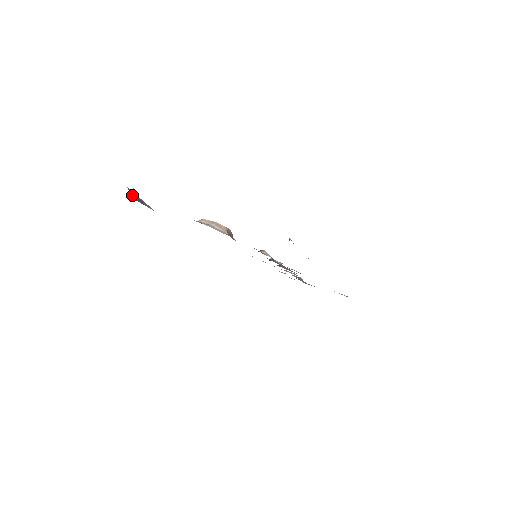
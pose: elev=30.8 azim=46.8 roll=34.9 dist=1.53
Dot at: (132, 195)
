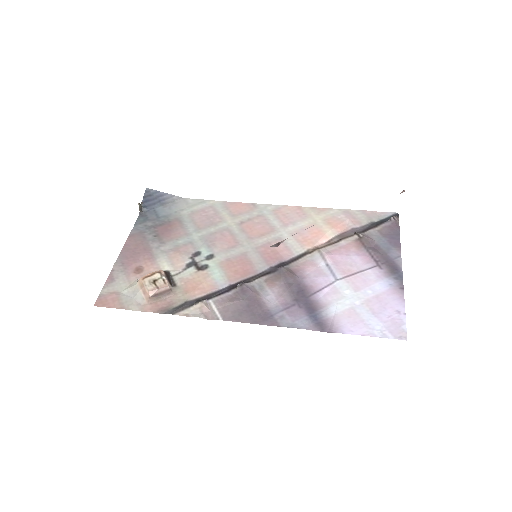
Dot at: (142, 208)
